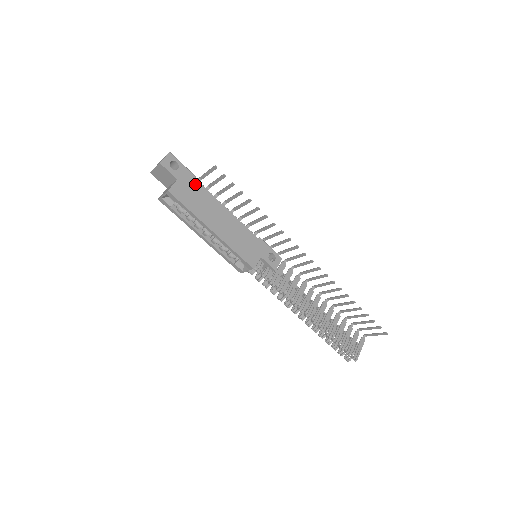
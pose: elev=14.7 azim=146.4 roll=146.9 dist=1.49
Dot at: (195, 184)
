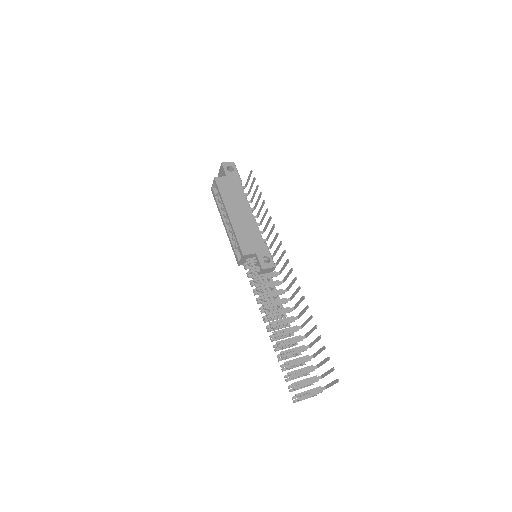
Dot at: (238, 185)
